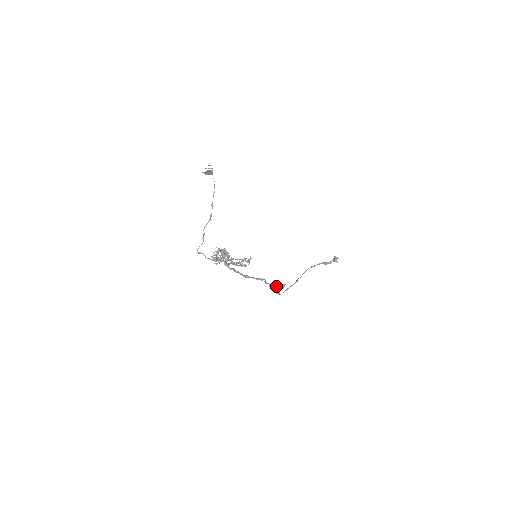
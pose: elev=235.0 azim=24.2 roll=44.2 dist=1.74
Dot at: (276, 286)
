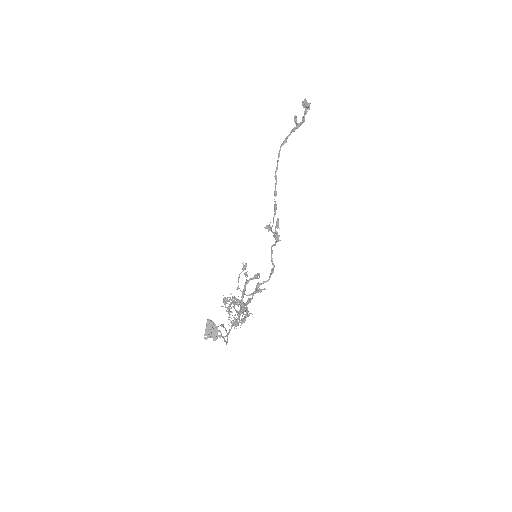
Dot at: (269, 226)
